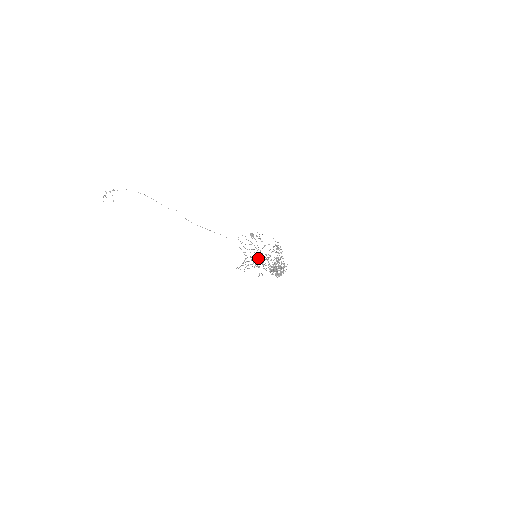
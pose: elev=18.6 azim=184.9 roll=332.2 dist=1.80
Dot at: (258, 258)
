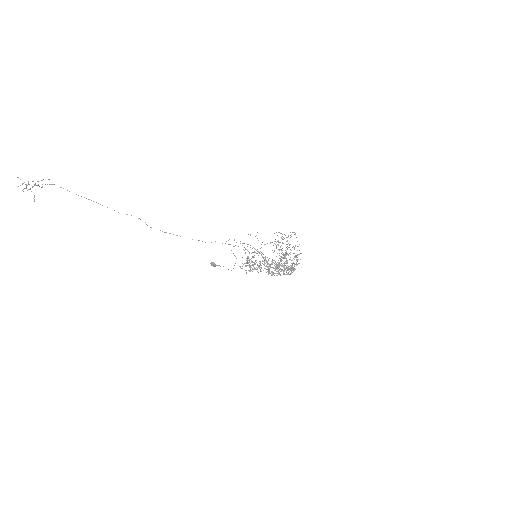
Dot at: occluded
